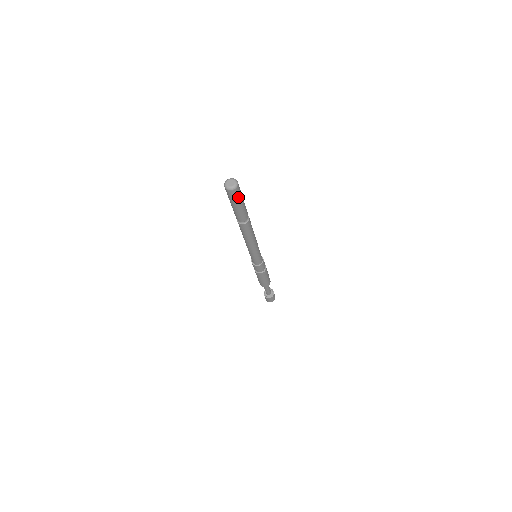
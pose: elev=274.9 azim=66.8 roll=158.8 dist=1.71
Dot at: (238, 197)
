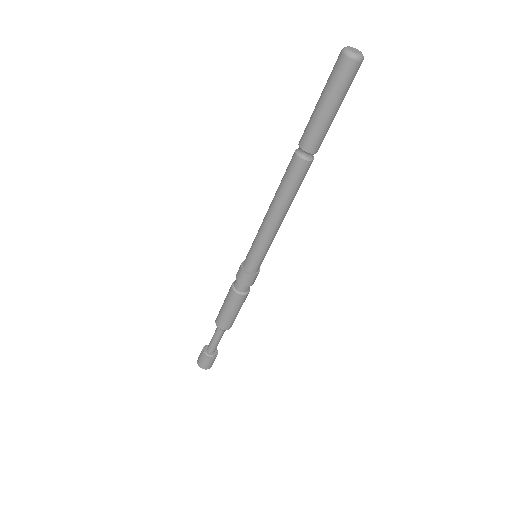
Dot at: (342, 85)
